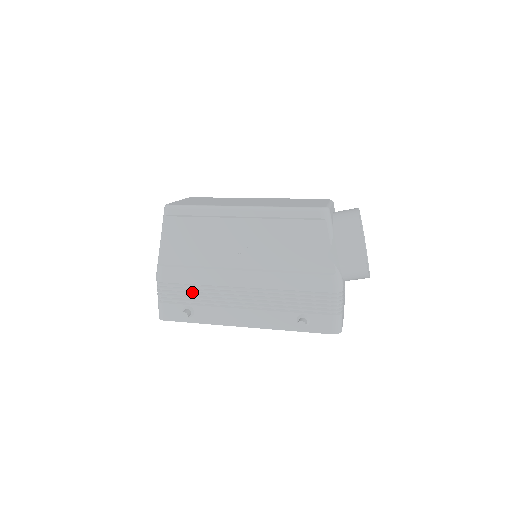
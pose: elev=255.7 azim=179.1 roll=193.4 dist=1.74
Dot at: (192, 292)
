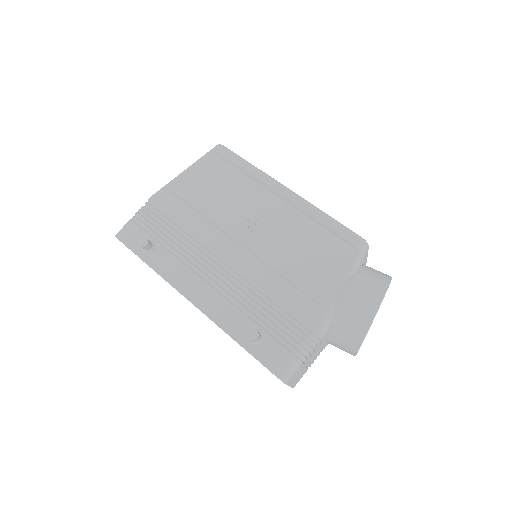
Dot at: (171, 231)
